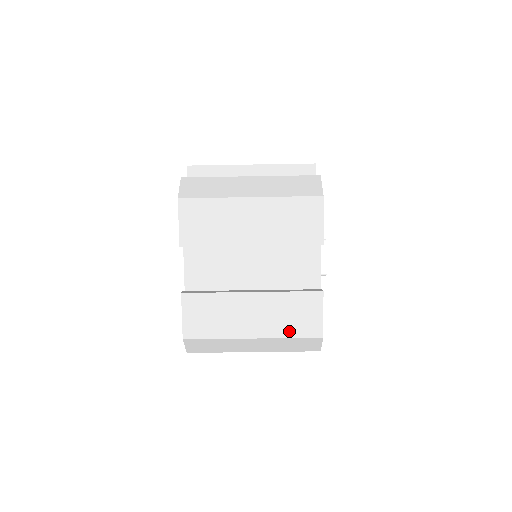
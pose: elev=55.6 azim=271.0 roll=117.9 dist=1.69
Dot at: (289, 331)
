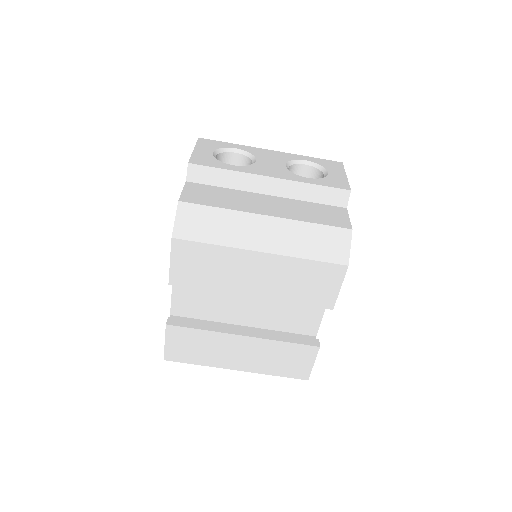
Dot at: (275, 371)
